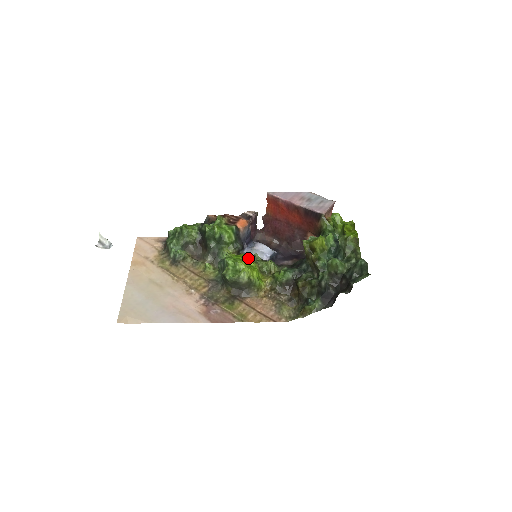
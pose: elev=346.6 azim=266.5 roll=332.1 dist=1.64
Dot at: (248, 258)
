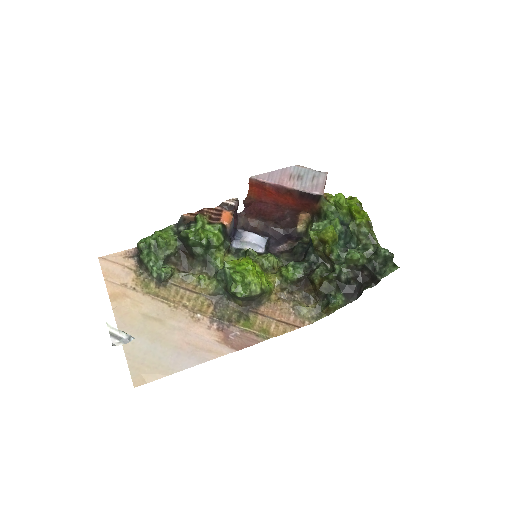
Dot at: (249, 262)
